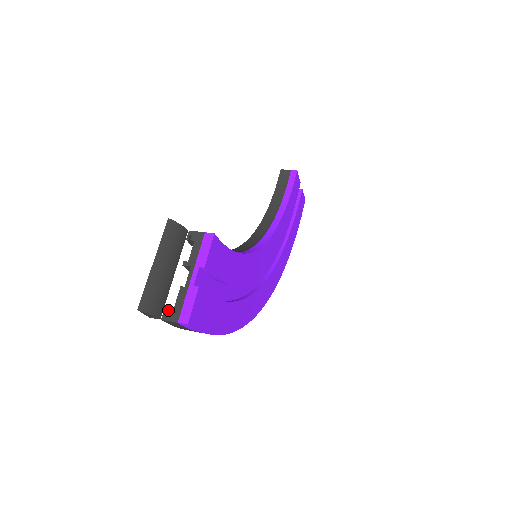
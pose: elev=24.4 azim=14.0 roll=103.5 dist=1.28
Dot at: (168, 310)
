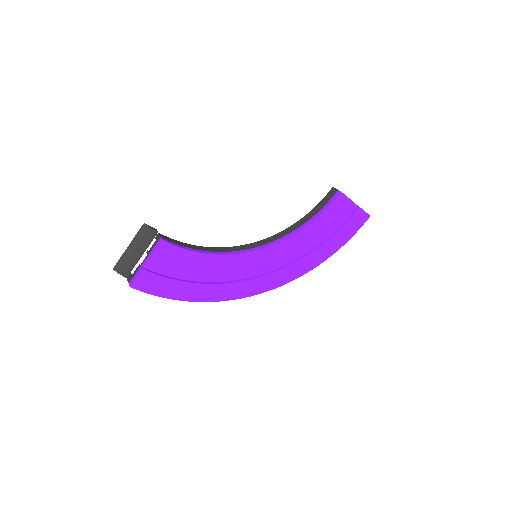
Dot at: (130, 275)
